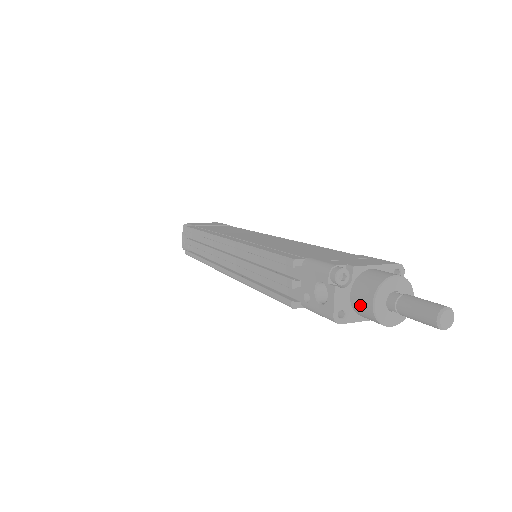
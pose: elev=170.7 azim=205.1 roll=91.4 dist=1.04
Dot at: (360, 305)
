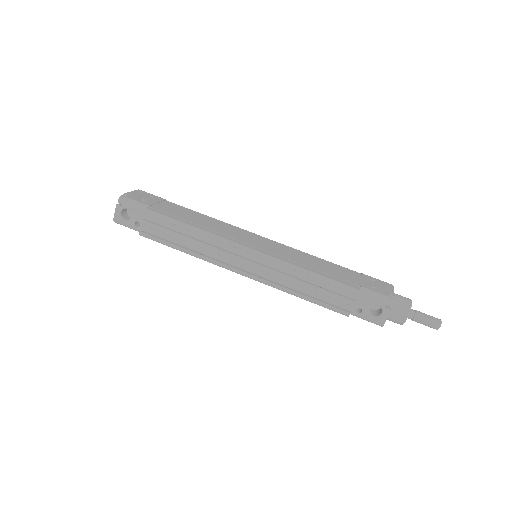
Dot at: (395, 317)
